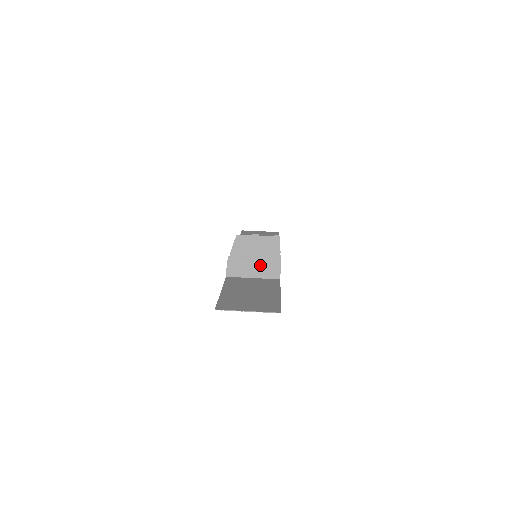
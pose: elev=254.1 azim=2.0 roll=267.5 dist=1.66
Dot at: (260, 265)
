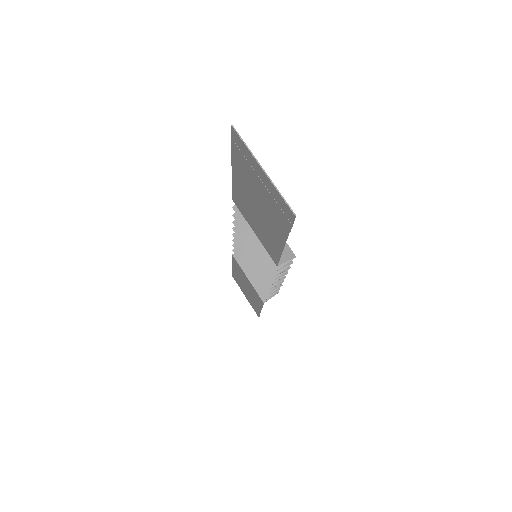
Dot at: occluded
